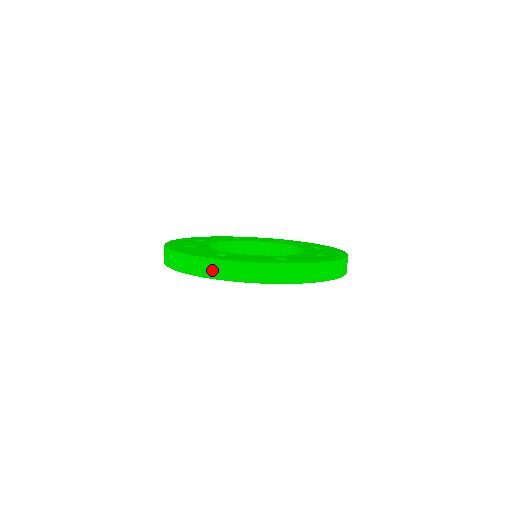
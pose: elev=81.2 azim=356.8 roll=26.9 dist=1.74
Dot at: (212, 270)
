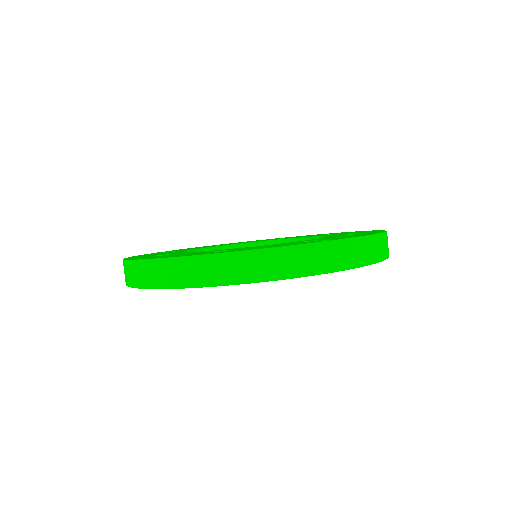
Dot at: (129, 275)
